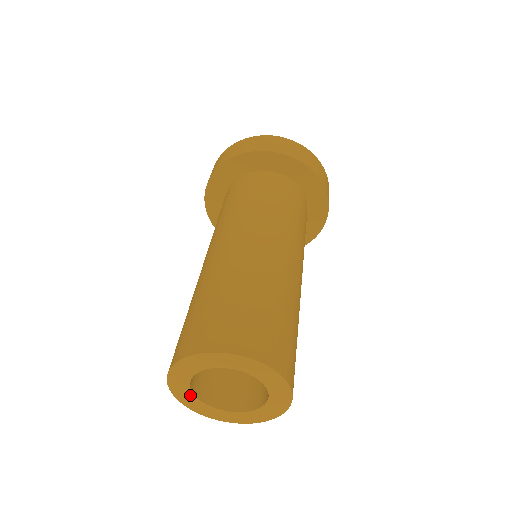
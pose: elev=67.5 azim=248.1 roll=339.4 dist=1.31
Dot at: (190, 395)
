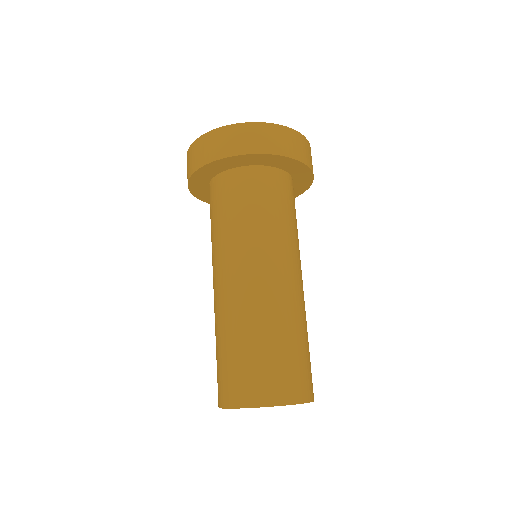
Dot at: occluded
